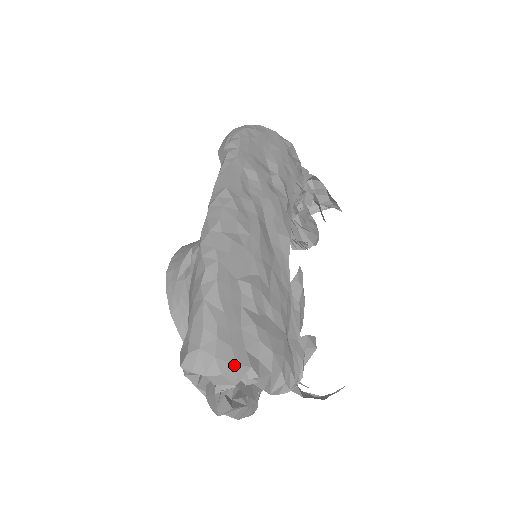
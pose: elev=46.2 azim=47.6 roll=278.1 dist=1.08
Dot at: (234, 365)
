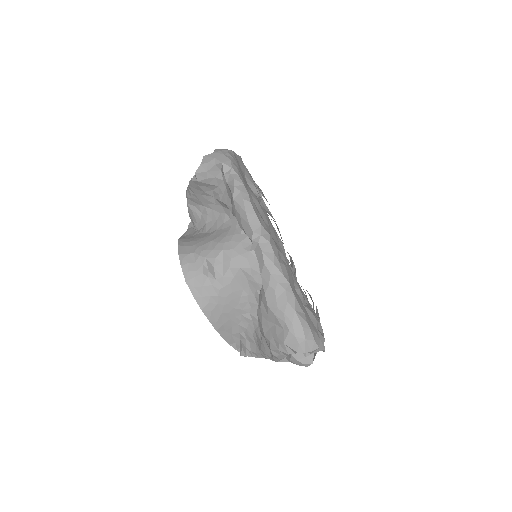
Dot at: (320, 340)
